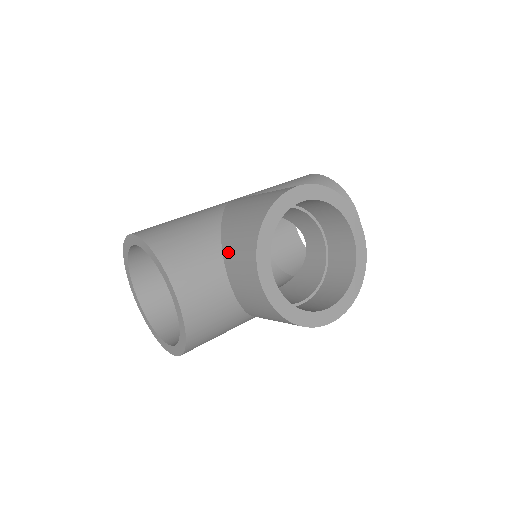
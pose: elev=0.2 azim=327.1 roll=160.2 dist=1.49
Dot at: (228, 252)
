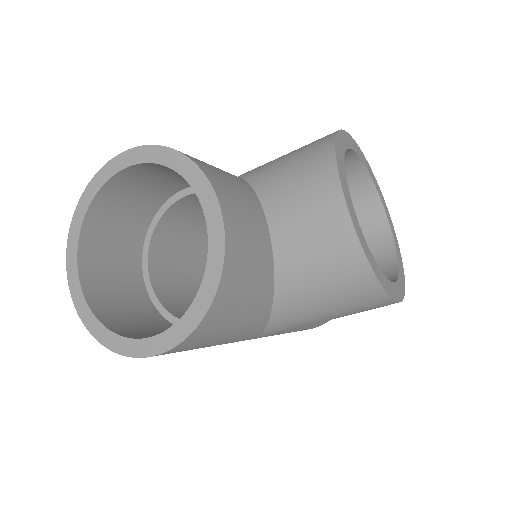
Dot at: (271, 189)
